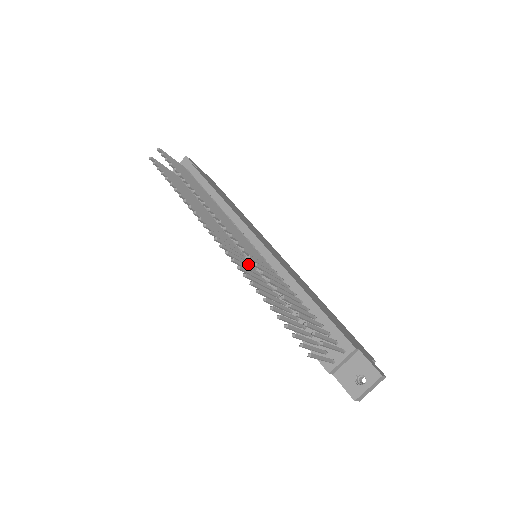
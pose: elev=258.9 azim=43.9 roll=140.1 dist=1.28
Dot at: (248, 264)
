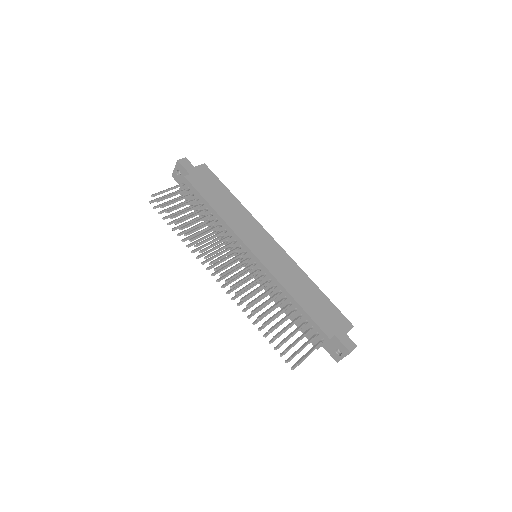
Dot at: (248, 280)
